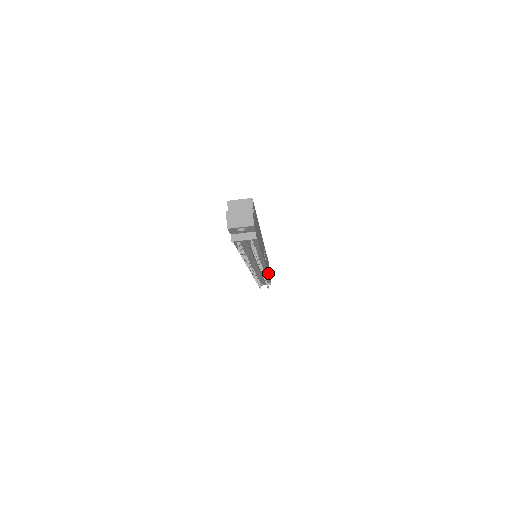
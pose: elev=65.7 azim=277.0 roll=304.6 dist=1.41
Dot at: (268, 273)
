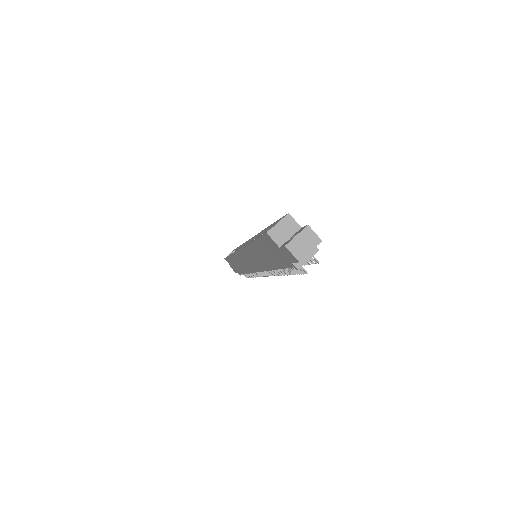
Dot at: occluded
